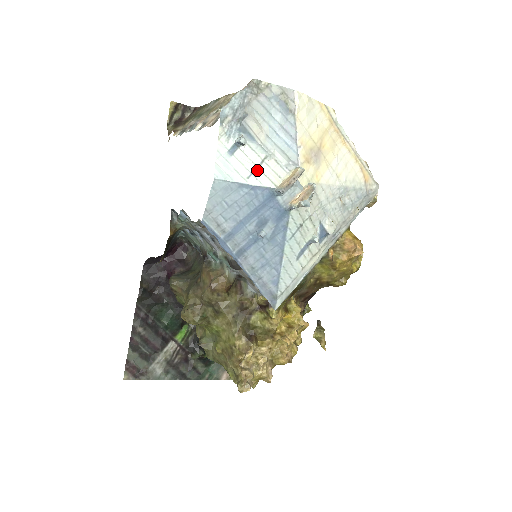
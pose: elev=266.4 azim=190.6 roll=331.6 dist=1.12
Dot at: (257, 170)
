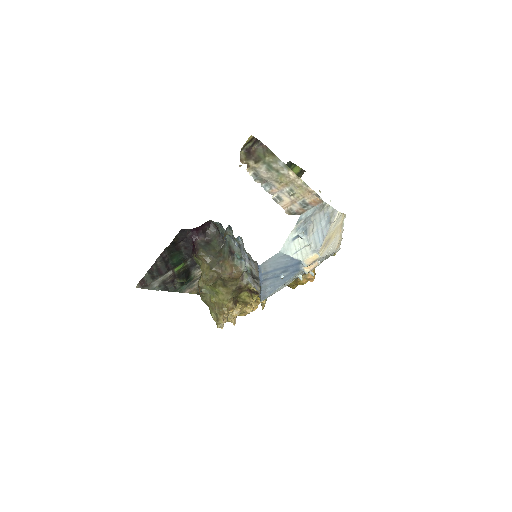
Dot at: (300, 251)
